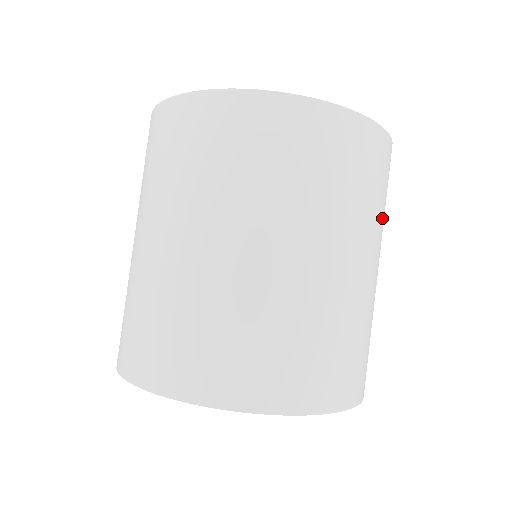
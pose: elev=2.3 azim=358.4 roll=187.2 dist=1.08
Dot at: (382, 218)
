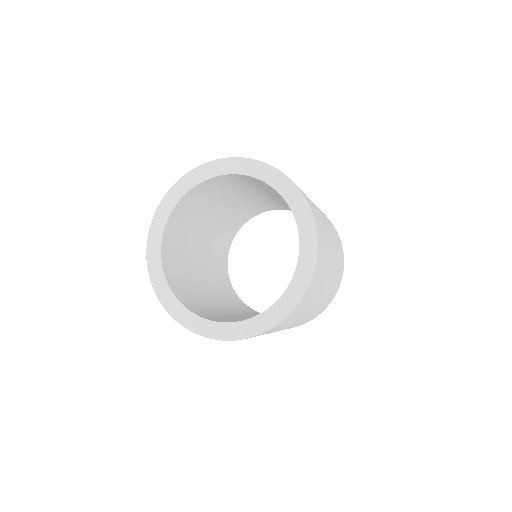
Dot at: (320, 306)
